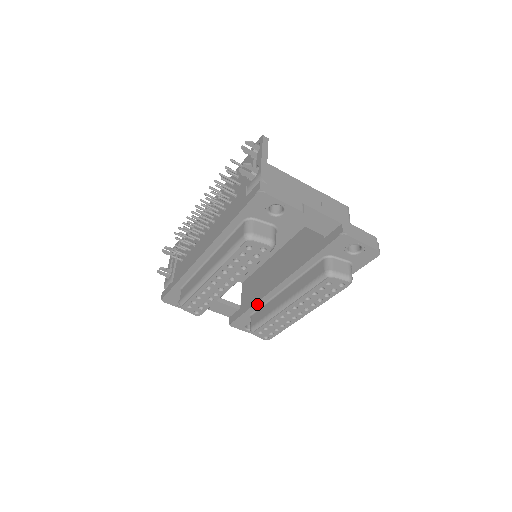
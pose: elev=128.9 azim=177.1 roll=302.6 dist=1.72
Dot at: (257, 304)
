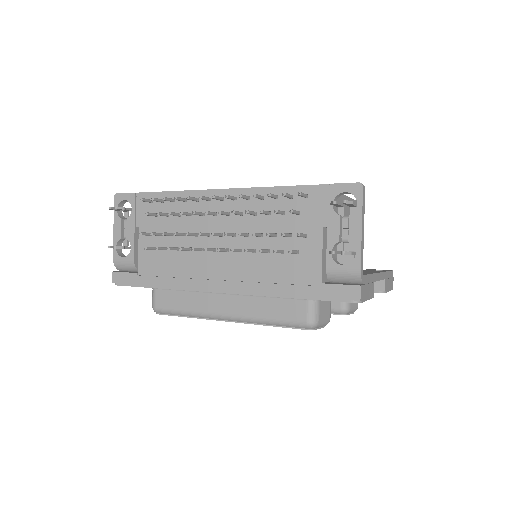
Dot at: occluded
